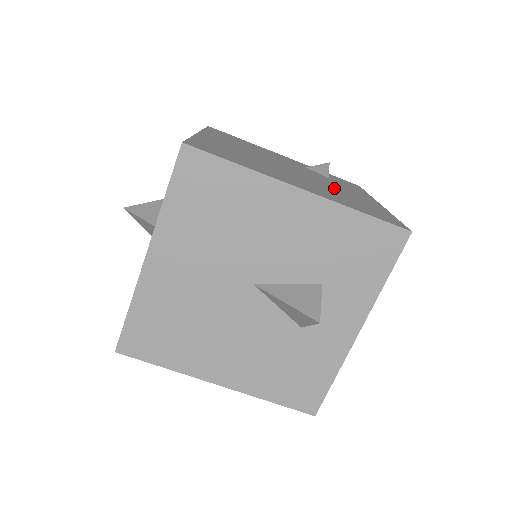
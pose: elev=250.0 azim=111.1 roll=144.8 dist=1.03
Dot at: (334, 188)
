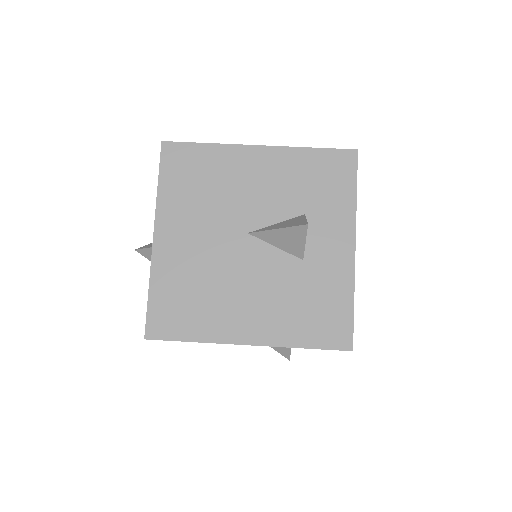
Dot at: occluded
